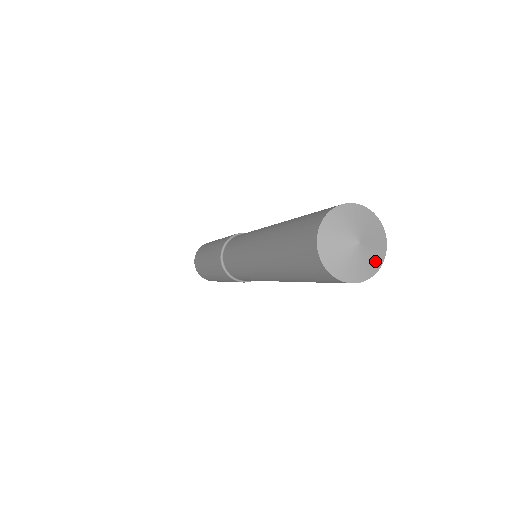
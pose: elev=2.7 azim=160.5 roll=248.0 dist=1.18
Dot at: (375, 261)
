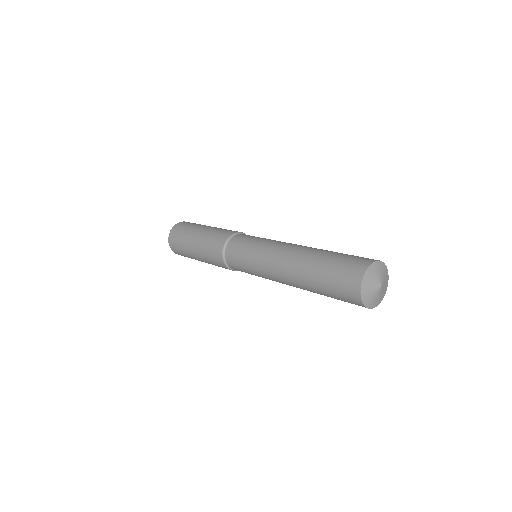
Dot at: (384, 293)
